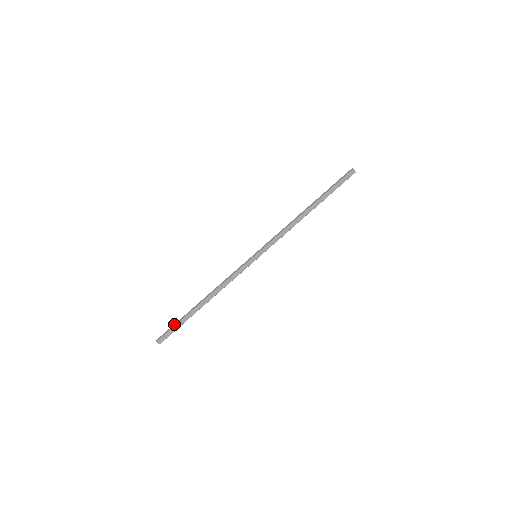
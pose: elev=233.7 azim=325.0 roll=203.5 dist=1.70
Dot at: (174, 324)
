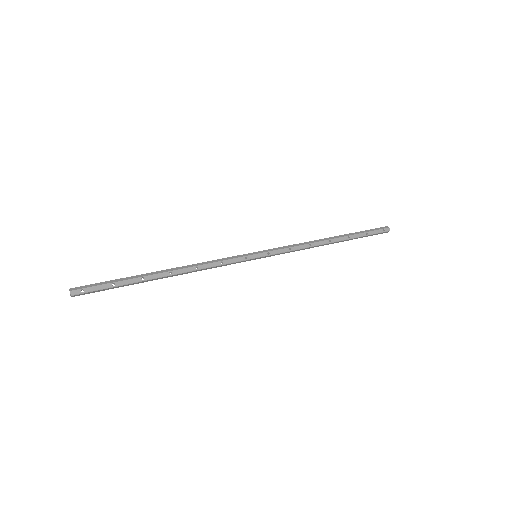
Dot at: (110, 283)
